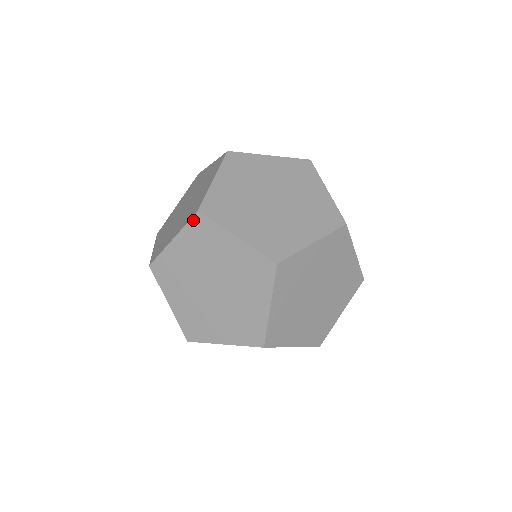
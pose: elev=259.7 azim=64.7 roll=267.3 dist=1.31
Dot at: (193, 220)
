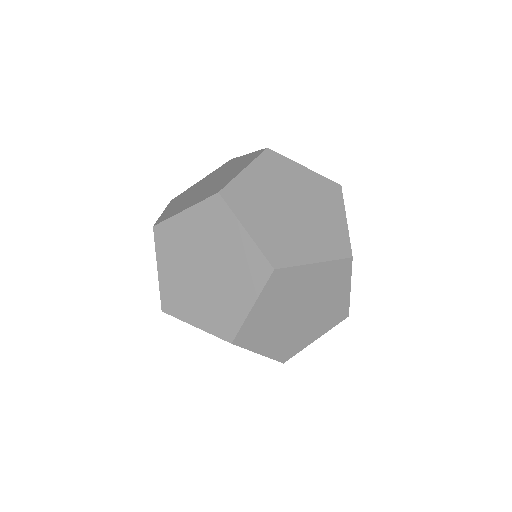
Dot at: (224, 340)
